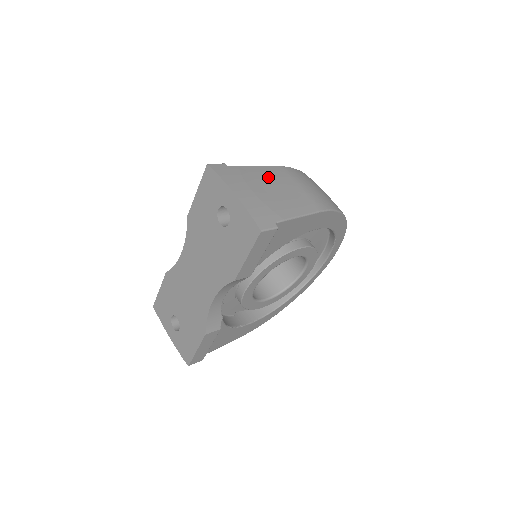
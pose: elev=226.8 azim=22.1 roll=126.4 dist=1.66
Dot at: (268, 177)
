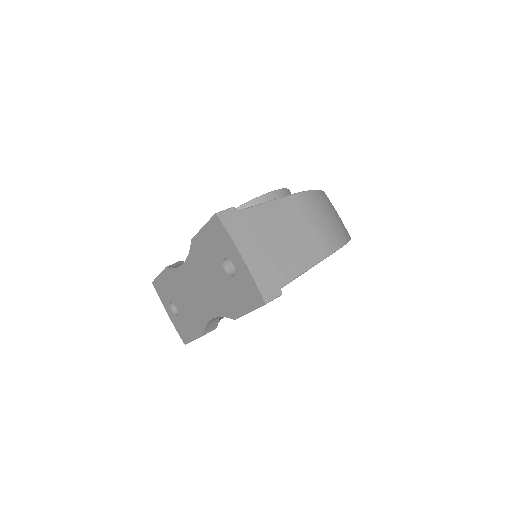
Dot at: (278, 219)
